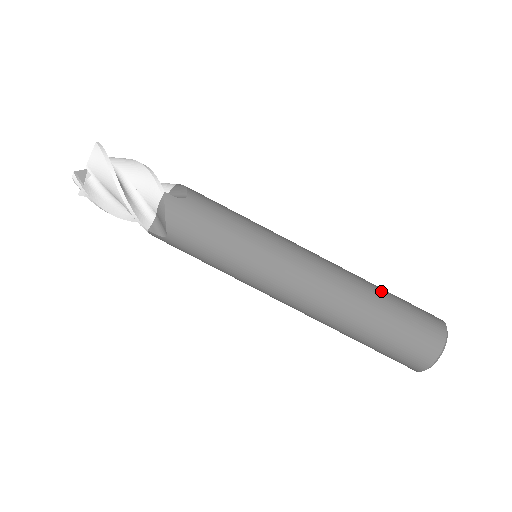
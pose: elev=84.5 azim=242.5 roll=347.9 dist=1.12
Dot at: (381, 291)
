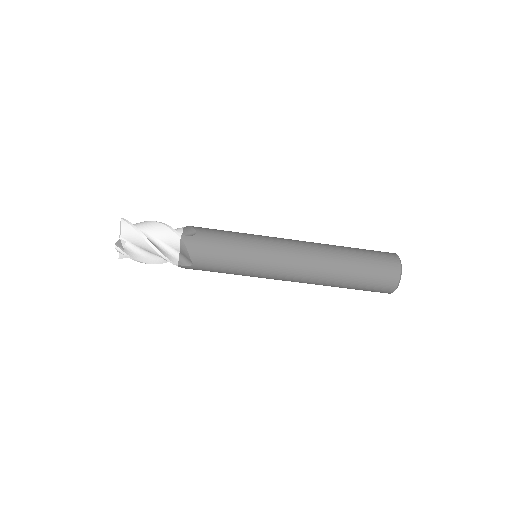
Dot at: (347, 249)
